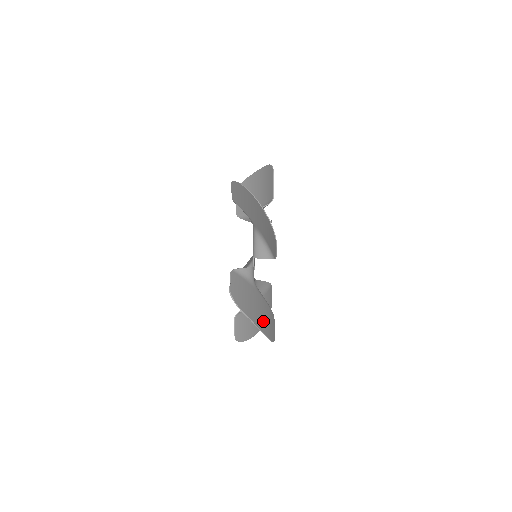
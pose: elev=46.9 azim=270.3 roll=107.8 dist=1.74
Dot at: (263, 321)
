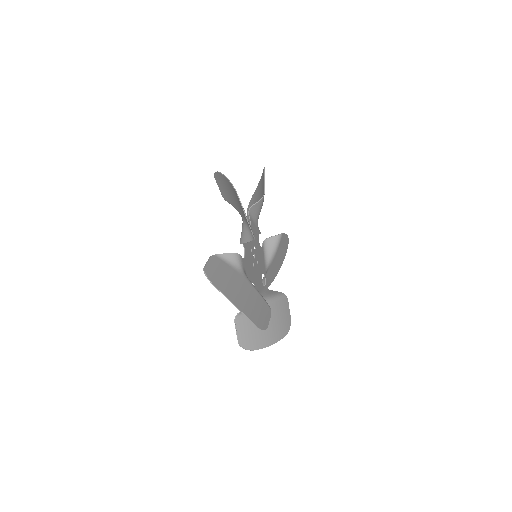
Dot at: (247, 305)
